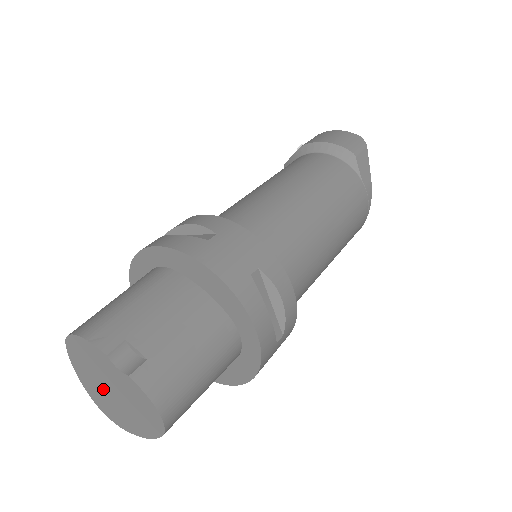
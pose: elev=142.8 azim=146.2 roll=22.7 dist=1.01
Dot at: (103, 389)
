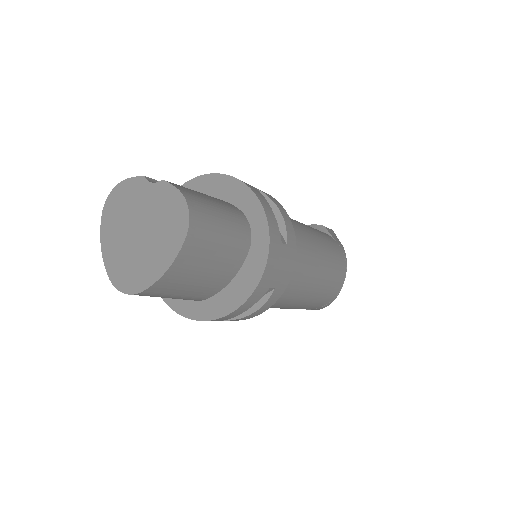
Dot at: (129, 240)
